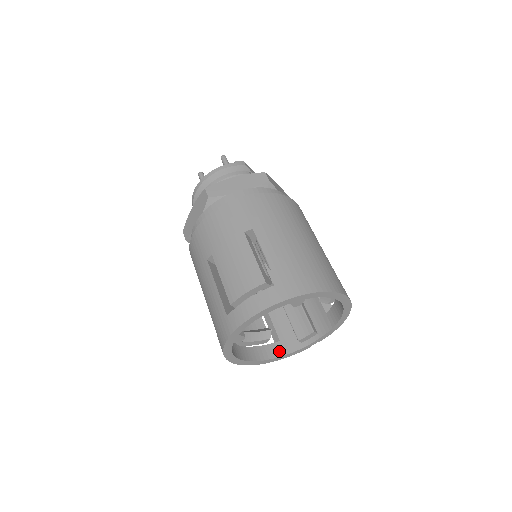
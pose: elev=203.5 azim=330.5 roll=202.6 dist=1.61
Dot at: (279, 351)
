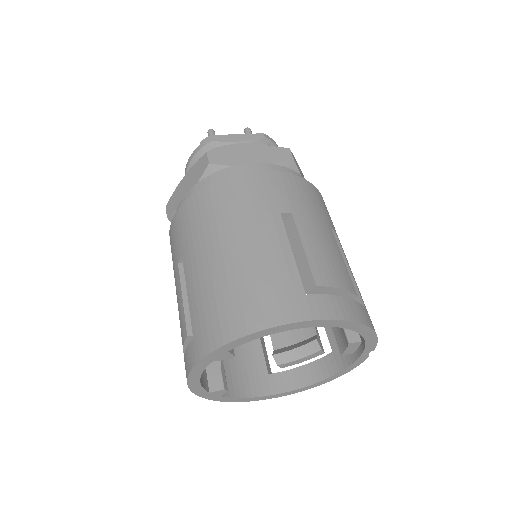
Dot at: (331, 367)
